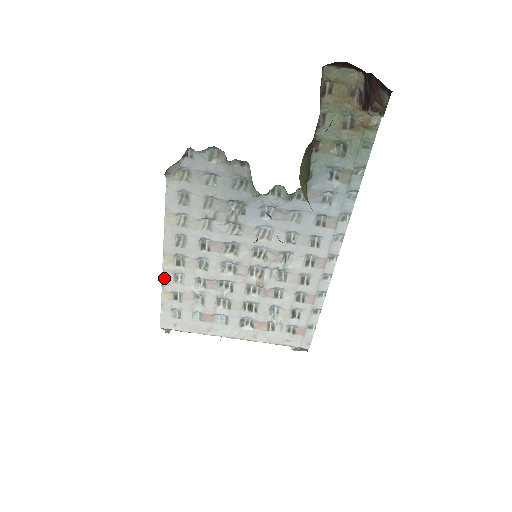
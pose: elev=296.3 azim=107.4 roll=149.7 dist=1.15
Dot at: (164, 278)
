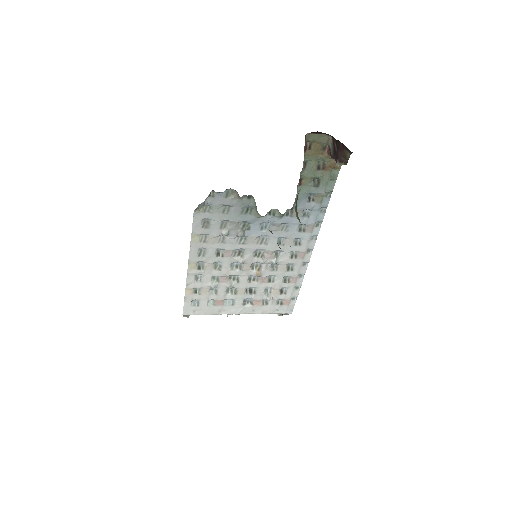
Dot at: (188, 279)
